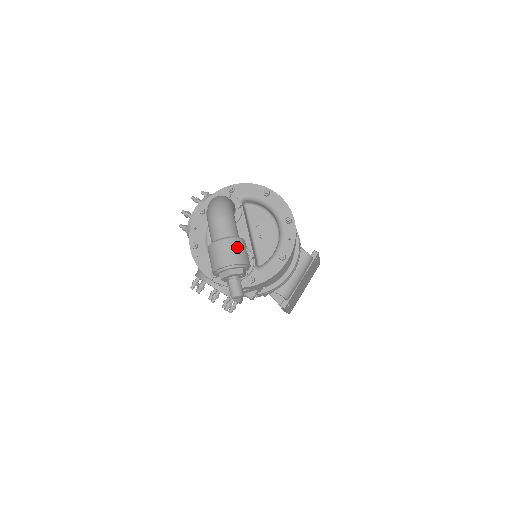
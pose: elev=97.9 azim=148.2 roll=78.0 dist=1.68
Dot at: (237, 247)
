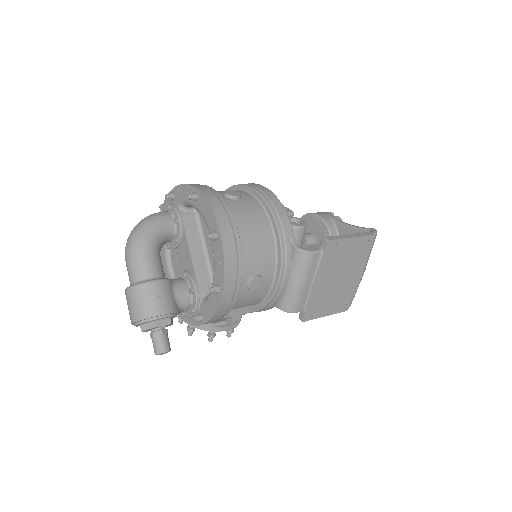
Dot at: (139, 298)
